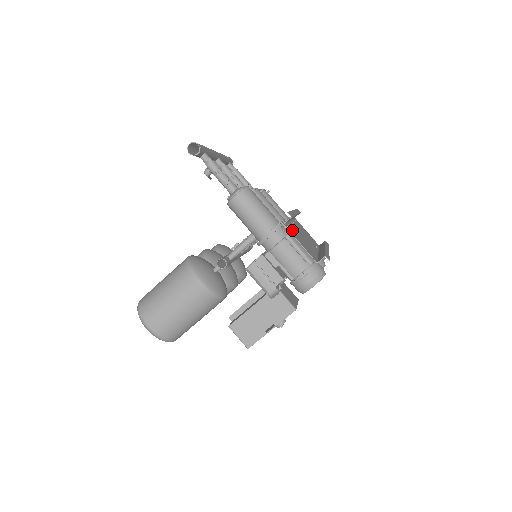
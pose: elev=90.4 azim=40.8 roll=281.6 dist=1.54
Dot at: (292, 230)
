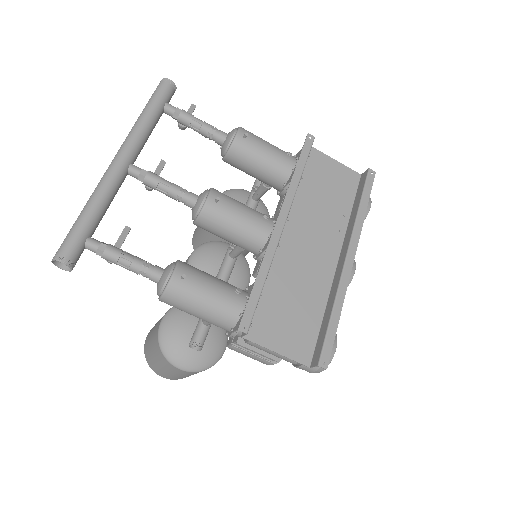
Dot at: (266, 309)
